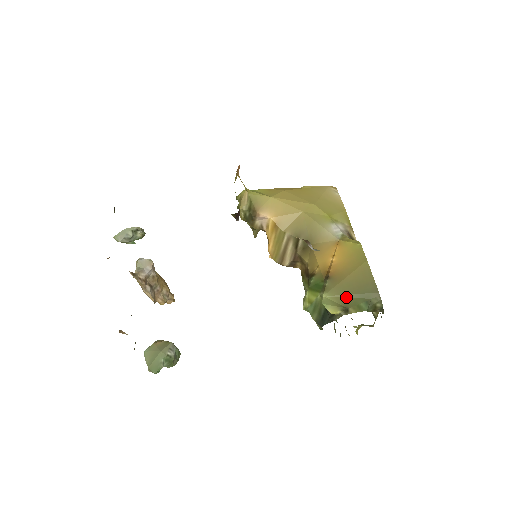
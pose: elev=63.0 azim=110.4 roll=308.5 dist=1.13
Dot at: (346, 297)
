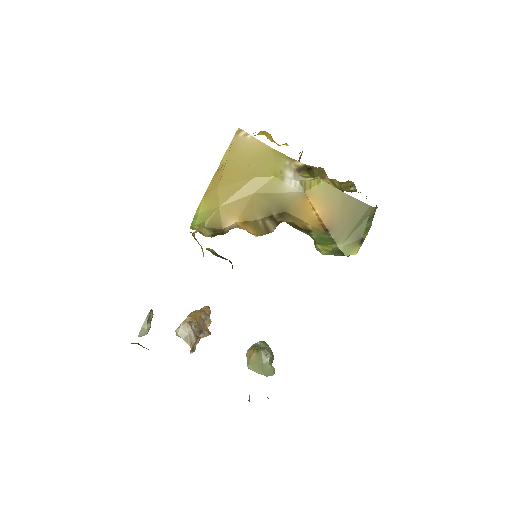
Dot at: (353, 232)
